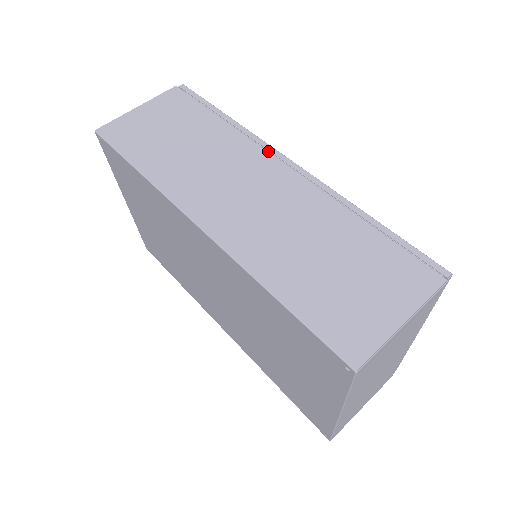
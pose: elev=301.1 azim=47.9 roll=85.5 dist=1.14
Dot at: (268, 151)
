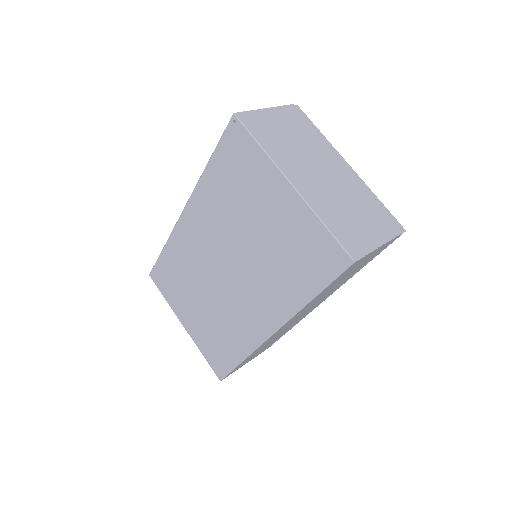
Dot at: occluded
